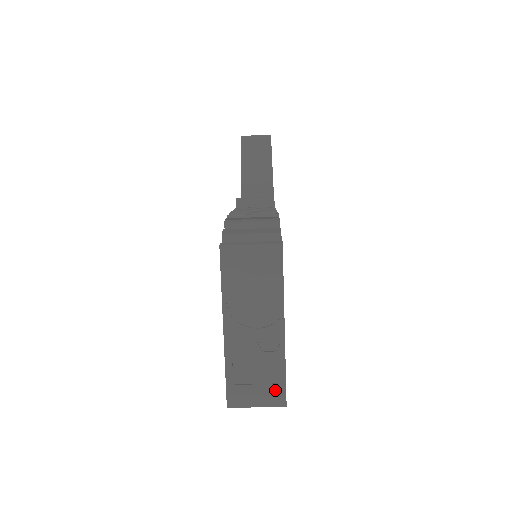
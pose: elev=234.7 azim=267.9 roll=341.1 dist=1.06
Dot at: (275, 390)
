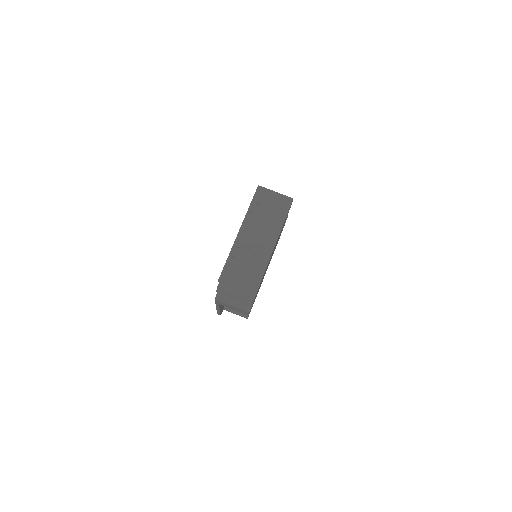
Dot at: (253, 280)
